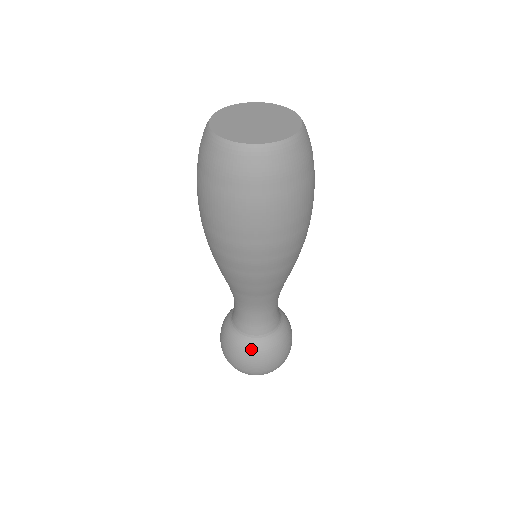
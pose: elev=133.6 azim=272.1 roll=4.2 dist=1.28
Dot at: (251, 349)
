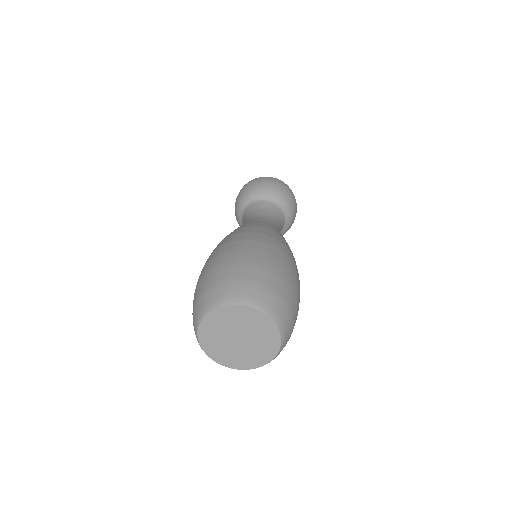
Dot at: occluded
